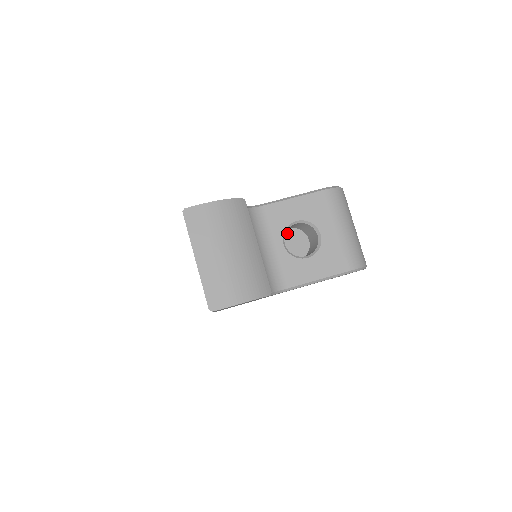
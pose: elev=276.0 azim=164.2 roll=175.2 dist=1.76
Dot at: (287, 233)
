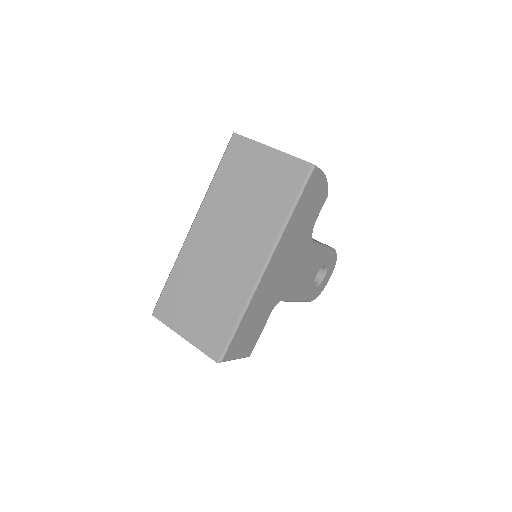
Dot at: occluded
